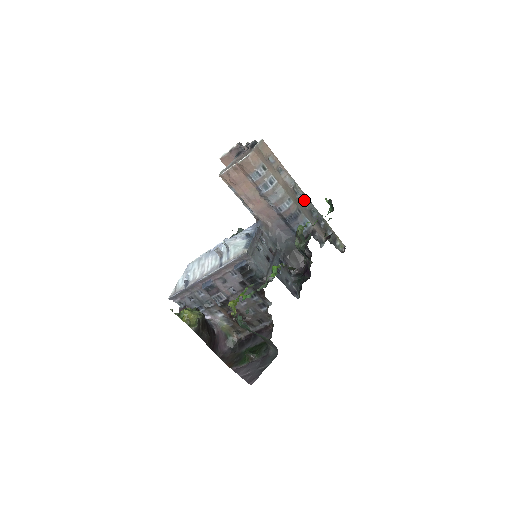
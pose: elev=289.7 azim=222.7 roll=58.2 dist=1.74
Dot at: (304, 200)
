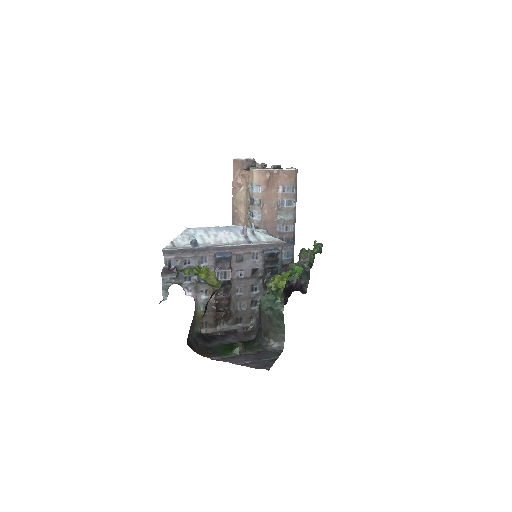
Dot at: occluded
